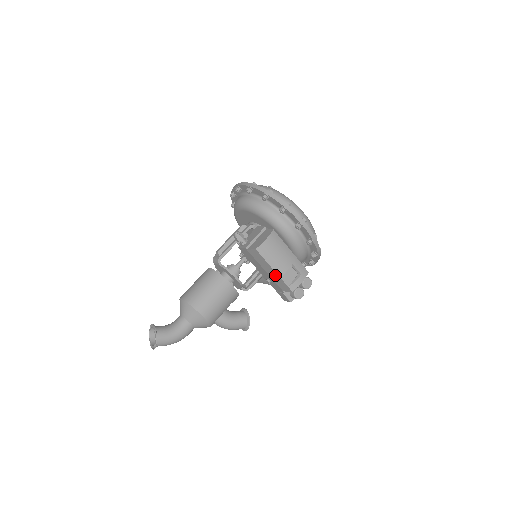
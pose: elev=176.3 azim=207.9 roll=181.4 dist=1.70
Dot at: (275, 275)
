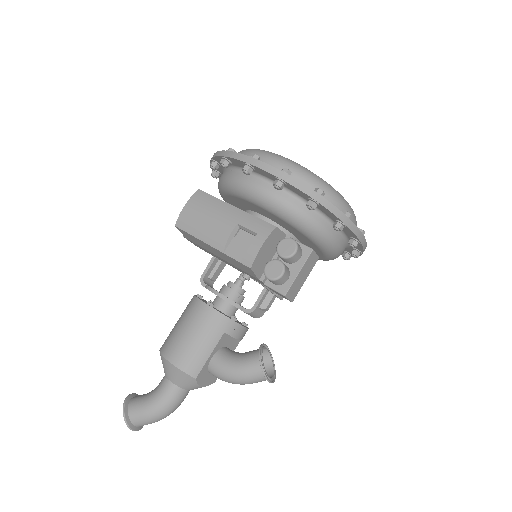
Dot at: (221, 254)
